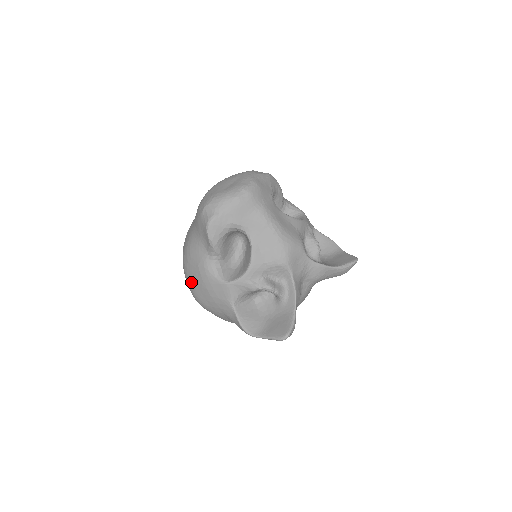
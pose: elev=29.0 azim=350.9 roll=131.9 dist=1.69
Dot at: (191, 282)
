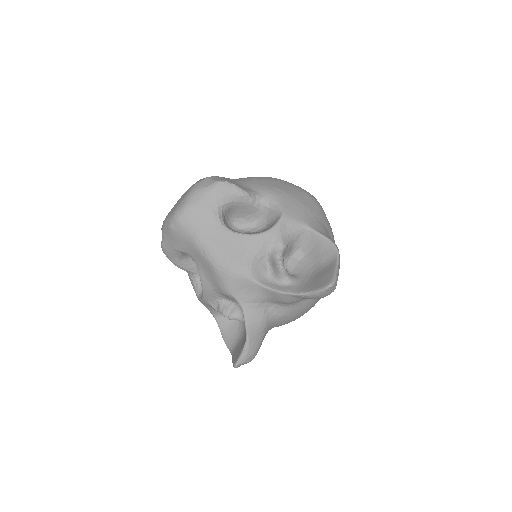
Dot at: occluded
